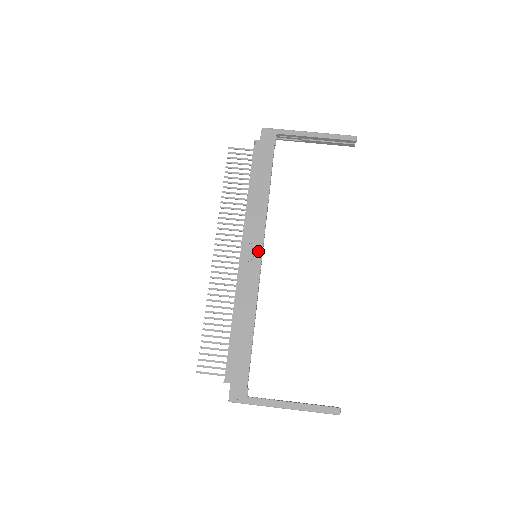
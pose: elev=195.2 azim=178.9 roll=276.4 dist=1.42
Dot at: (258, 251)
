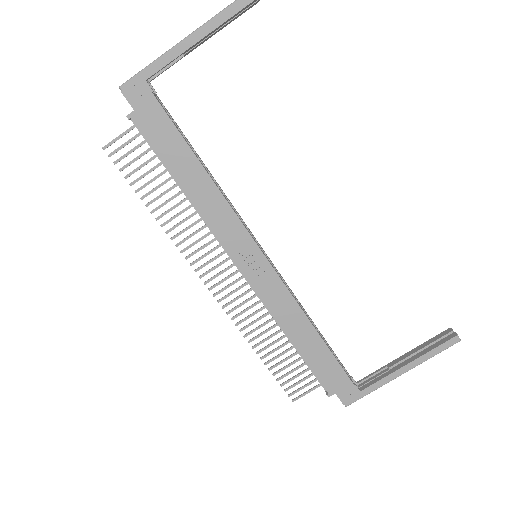
Dot at: (256, 254)
